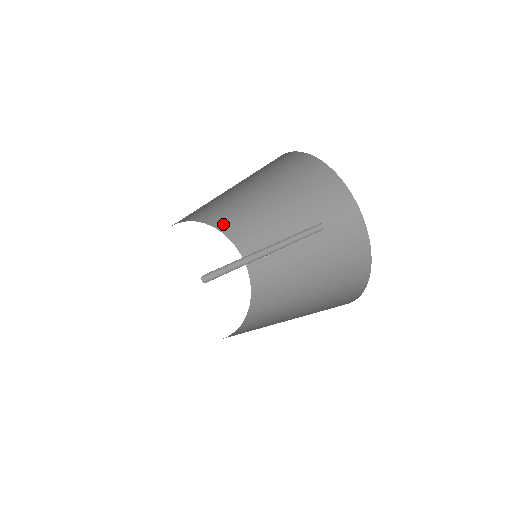
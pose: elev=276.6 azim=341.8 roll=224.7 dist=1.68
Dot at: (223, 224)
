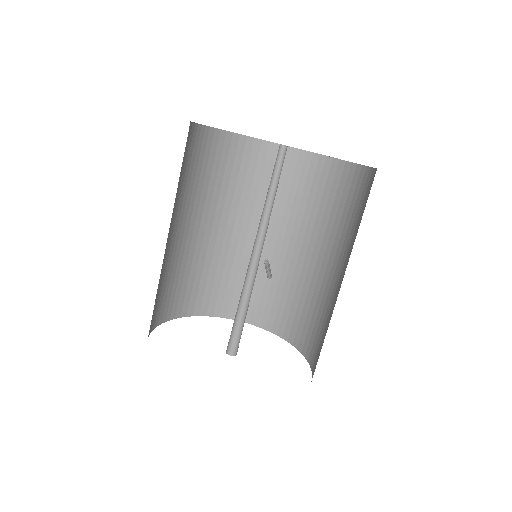
Dot at: (204, 302)
